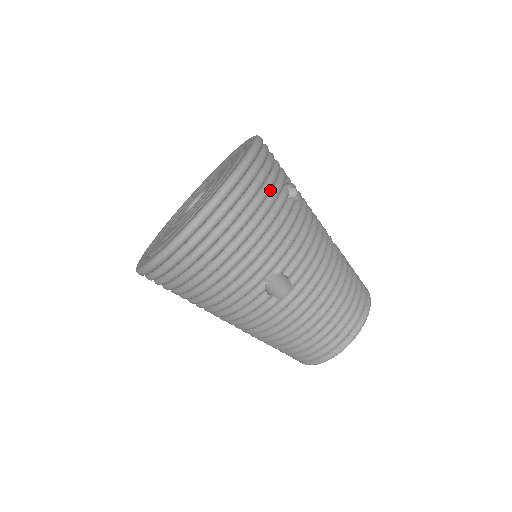
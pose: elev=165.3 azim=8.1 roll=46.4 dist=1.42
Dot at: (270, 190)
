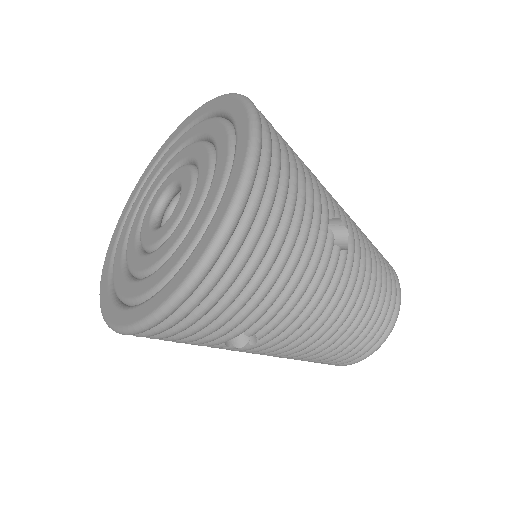
Dot at: occluded
